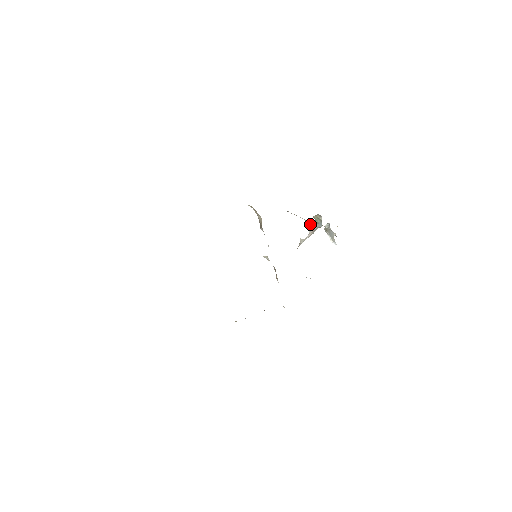
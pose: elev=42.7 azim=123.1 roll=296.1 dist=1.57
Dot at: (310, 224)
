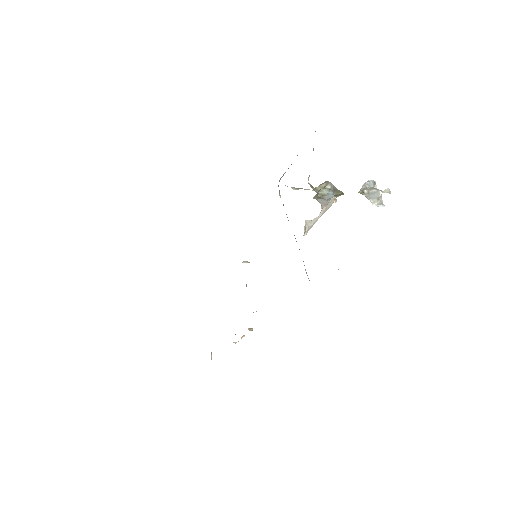
Dot at: (315, 198)
